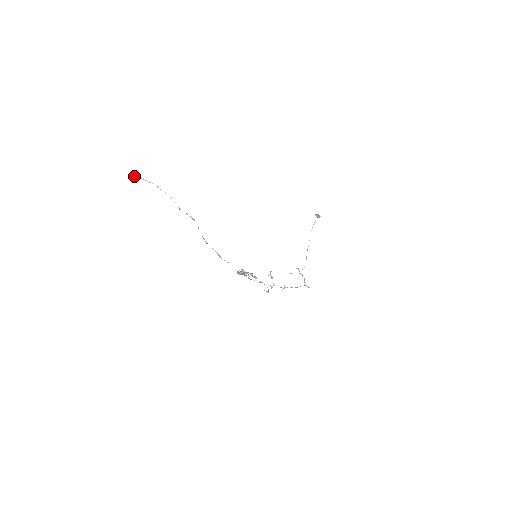
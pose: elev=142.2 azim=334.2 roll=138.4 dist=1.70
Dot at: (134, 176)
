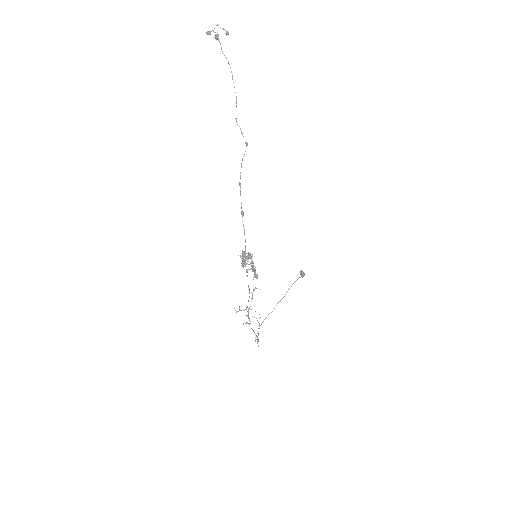
Dot at: occluded
